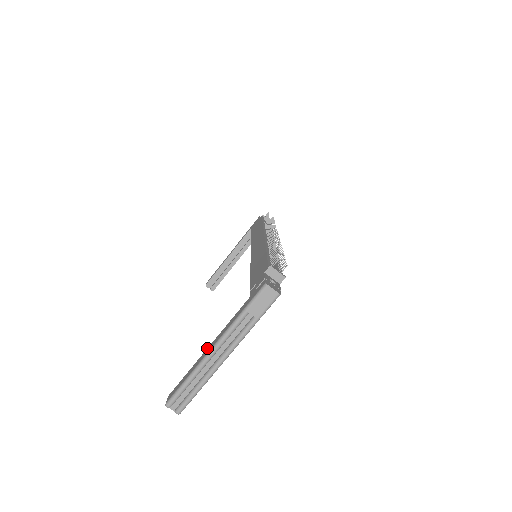
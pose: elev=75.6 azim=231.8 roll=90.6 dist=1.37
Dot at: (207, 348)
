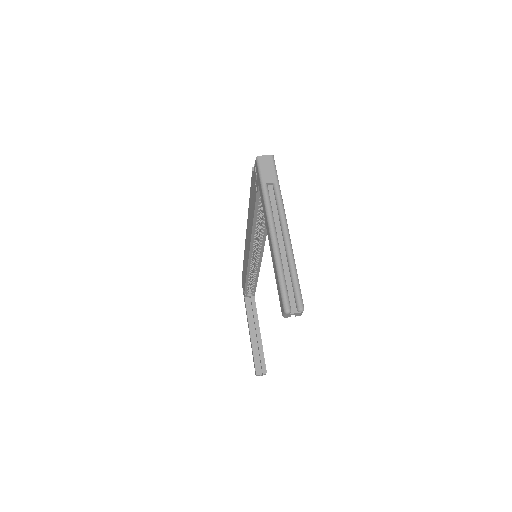
Dot at: occluded
